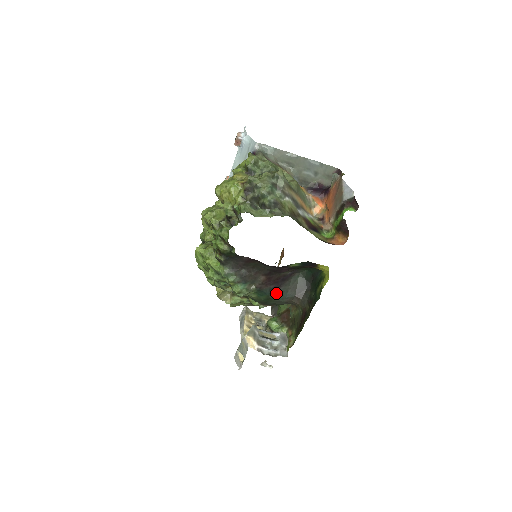
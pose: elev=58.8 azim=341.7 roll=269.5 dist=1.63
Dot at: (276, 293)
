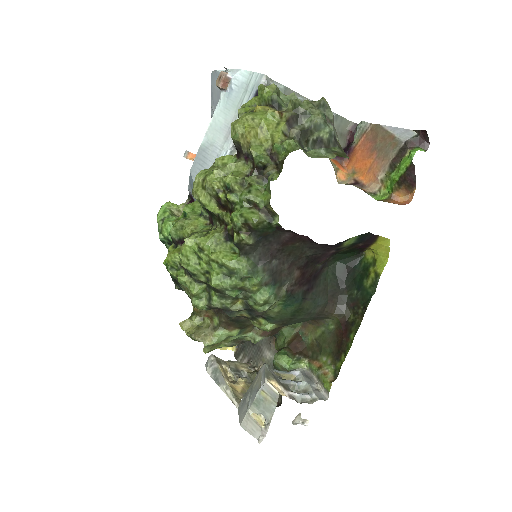
Dot at: (308, 299)
